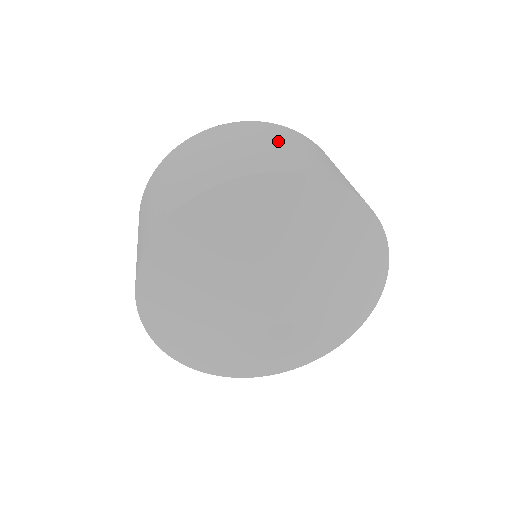
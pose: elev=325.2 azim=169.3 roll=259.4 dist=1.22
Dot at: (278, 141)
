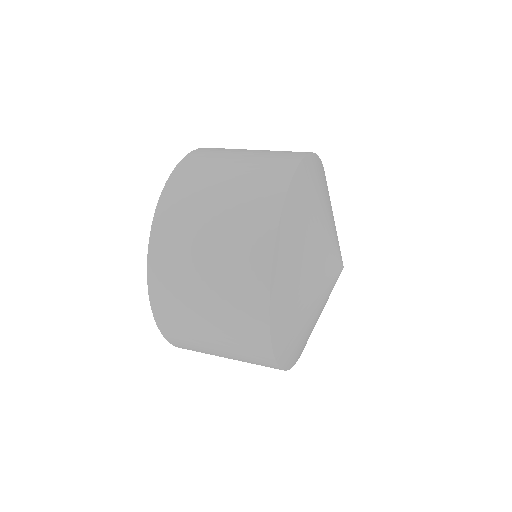
Dot at: (212, 199)
